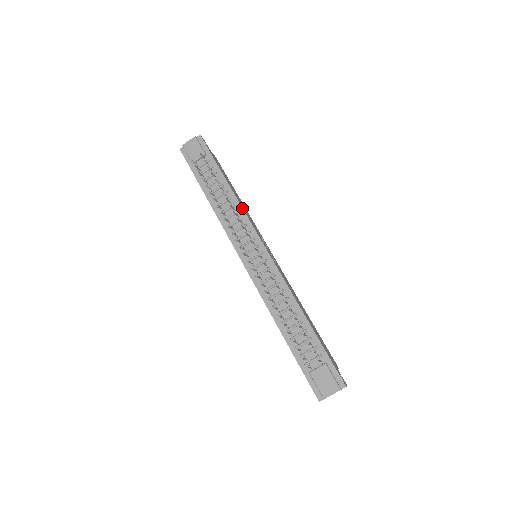
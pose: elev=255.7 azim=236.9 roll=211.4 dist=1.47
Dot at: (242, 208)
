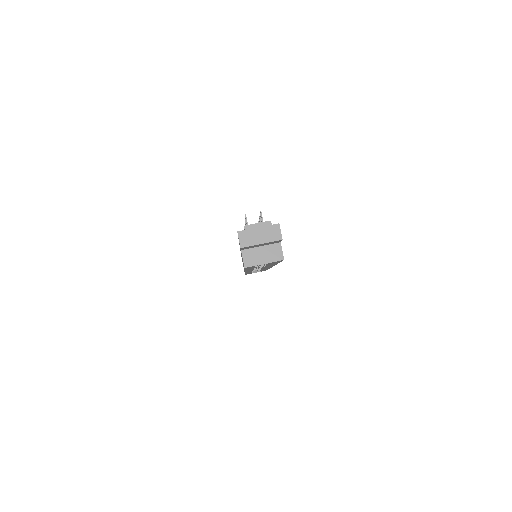
Dot at: occluded
